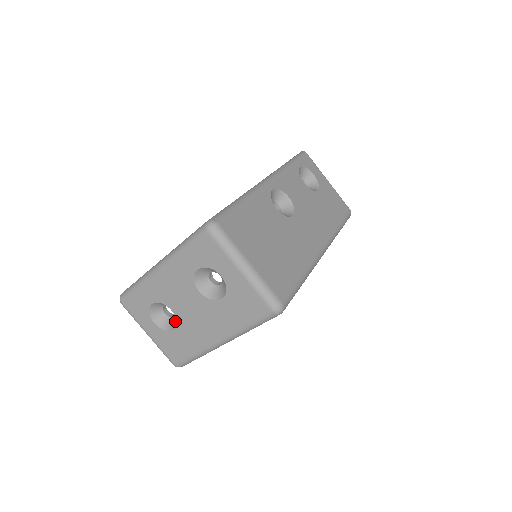
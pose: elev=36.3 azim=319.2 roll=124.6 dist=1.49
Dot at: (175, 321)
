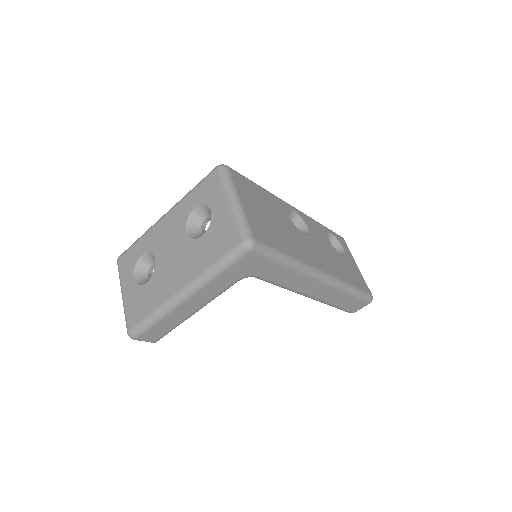
Dot at: occluded
